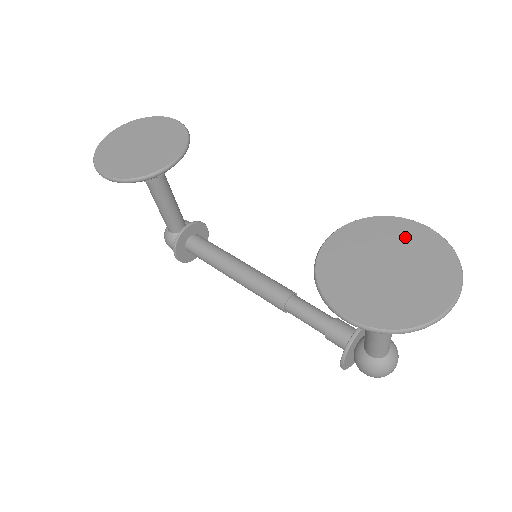
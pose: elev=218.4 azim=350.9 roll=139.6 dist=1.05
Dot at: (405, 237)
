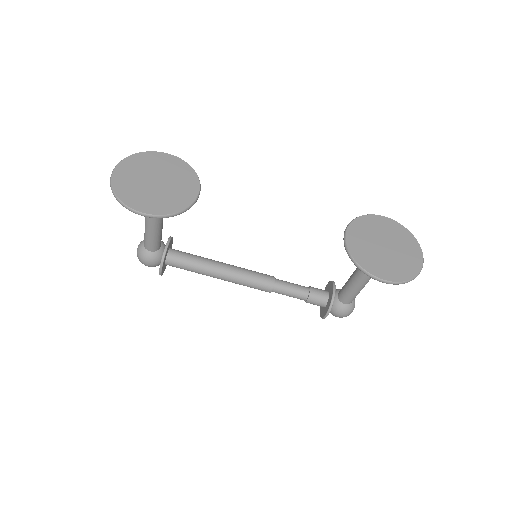
Dot at: (383, 226)
